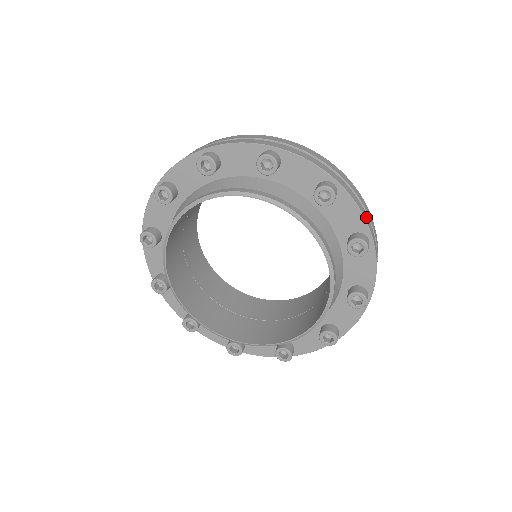
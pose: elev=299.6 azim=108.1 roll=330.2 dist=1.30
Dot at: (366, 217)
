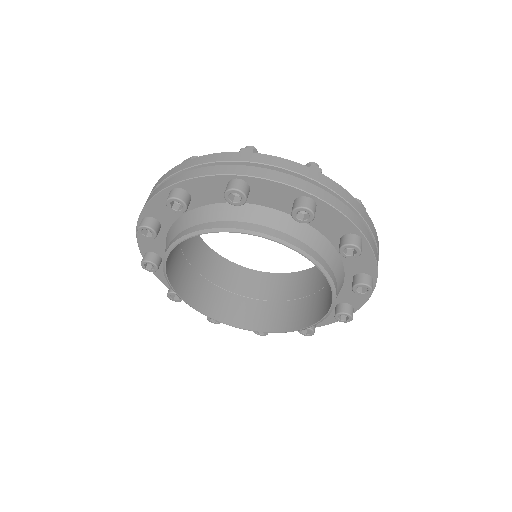
Dot at: occluded
